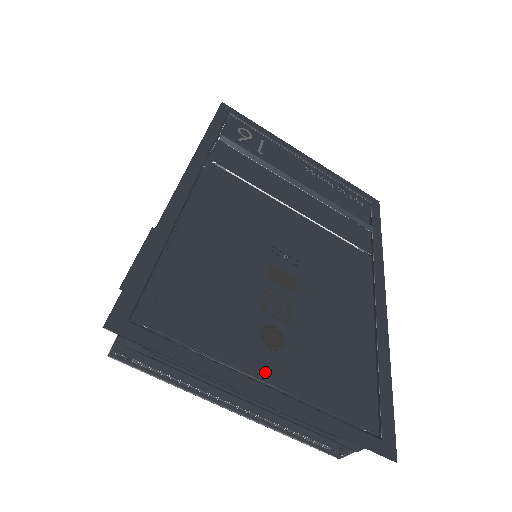
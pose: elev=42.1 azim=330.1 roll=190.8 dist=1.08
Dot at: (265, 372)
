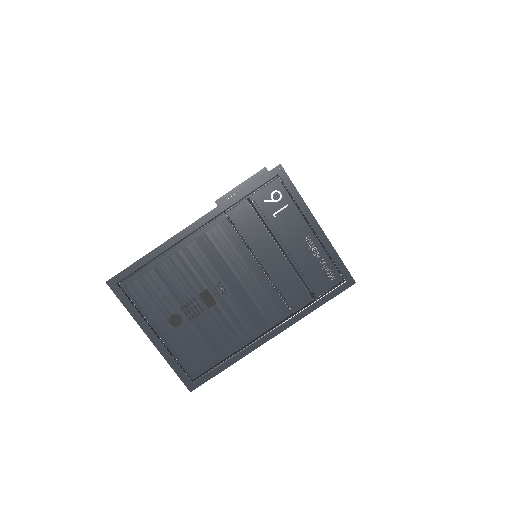
Dot at: (159, 330)
